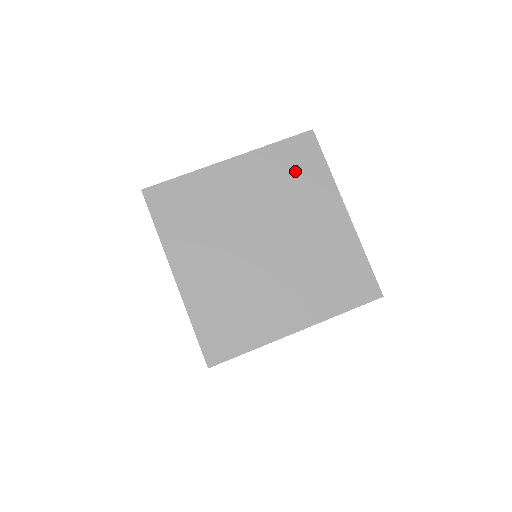
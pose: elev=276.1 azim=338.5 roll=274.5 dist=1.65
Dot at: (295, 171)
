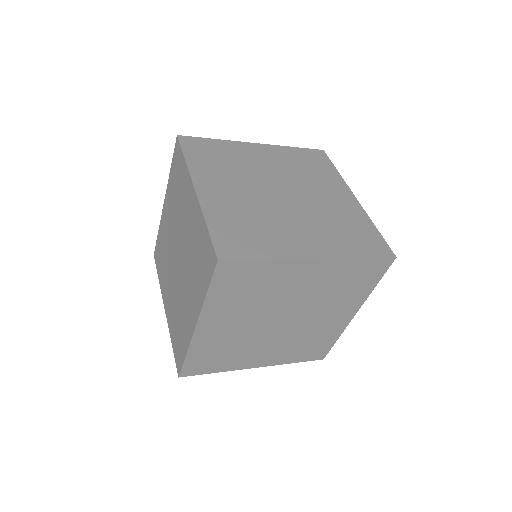
Dot at: (352, 282)
